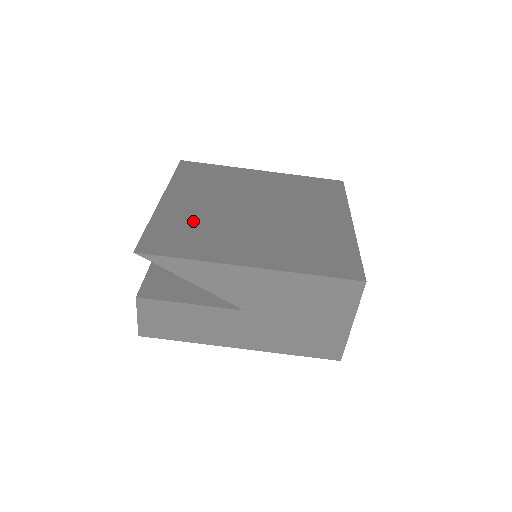
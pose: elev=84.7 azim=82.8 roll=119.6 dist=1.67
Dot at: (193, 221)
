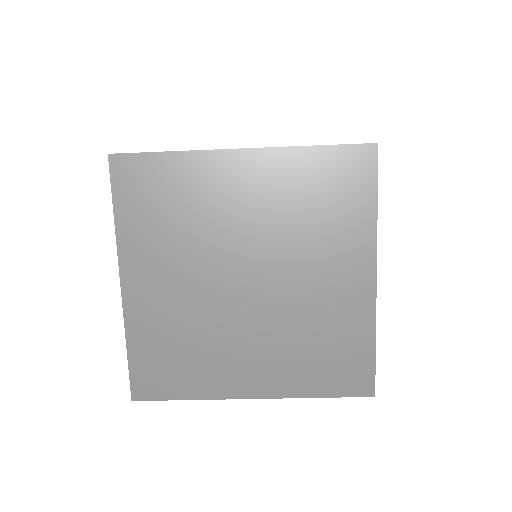
Dot at: (174, 329)
